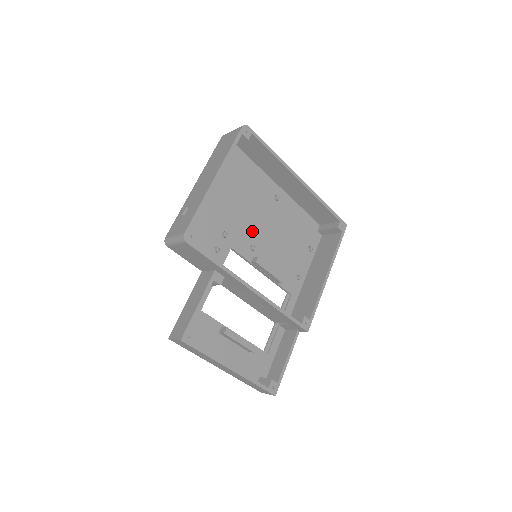
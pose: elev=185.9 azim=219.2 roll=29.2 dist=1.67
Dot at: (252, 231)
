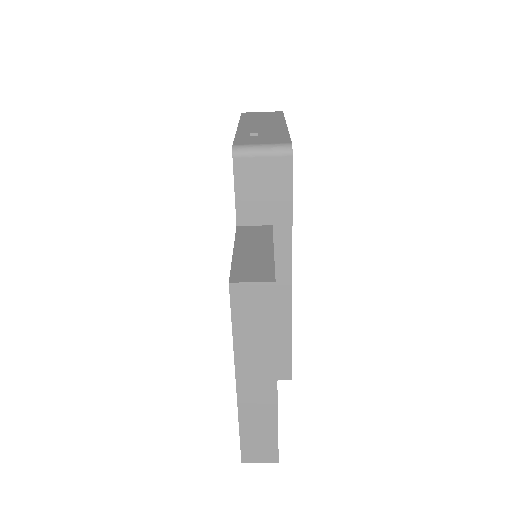
Dot at: occluded
